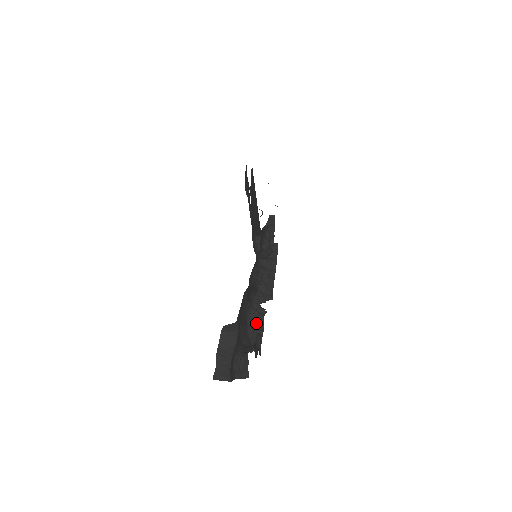
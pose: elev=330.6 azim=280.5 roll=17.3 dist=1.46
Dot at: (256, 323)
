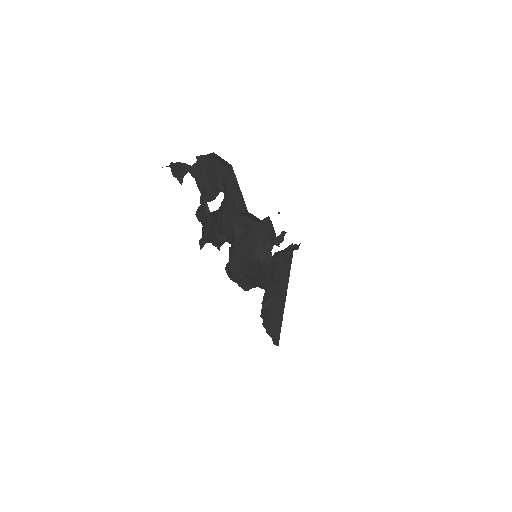
Dot at: occluded
